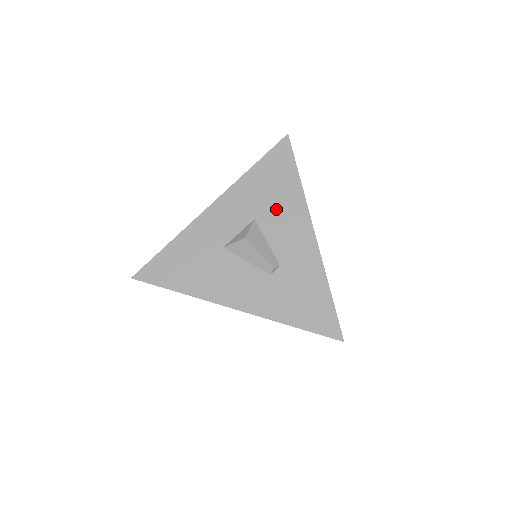
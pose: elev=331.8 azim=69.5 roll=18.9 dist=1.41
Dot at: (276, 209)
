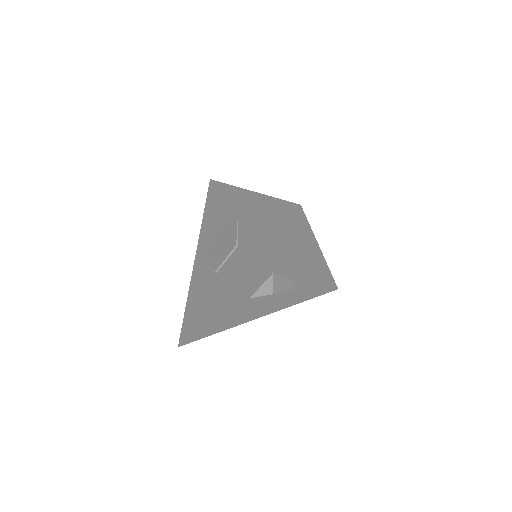
Dot at: (291, 259)
